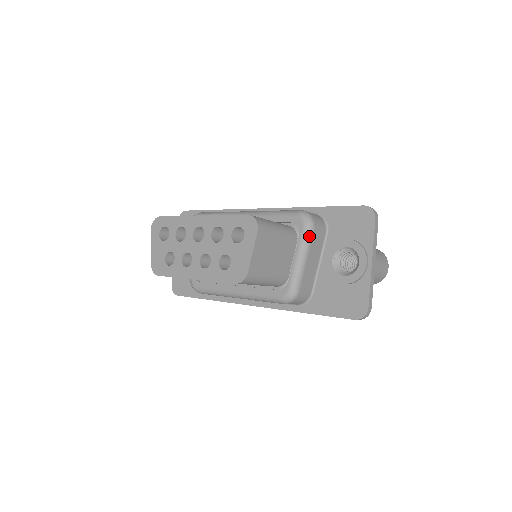
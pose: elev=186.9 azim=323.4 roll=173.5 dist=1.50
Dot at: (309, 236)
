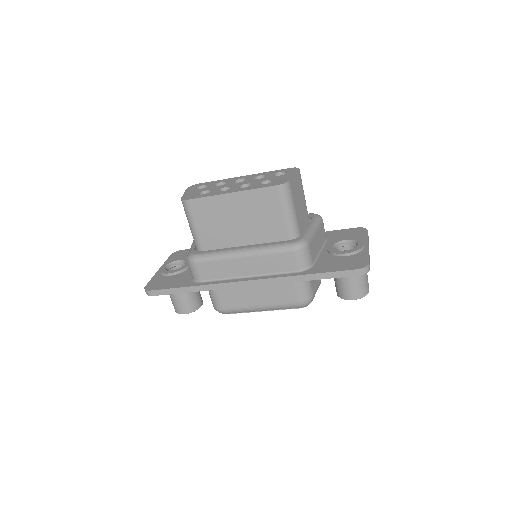
Dot at: (319, 221)
